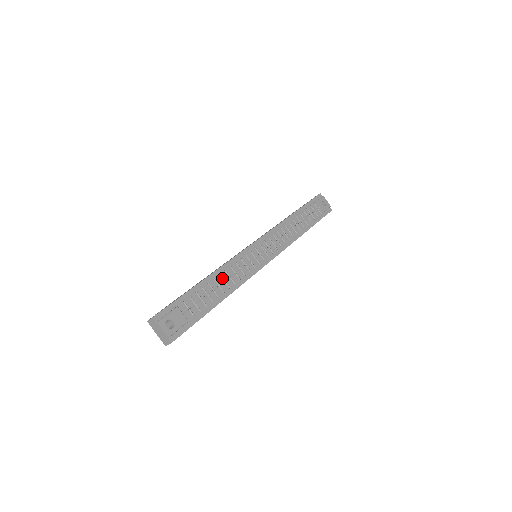
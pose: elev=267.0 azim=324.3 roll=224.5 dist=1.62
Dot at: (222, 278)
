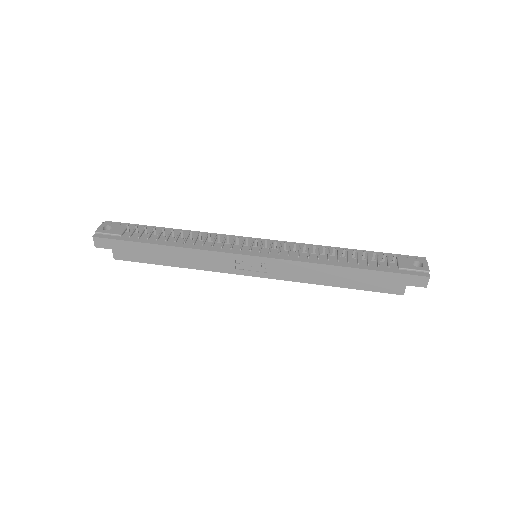
Dot at: (187, 235)
